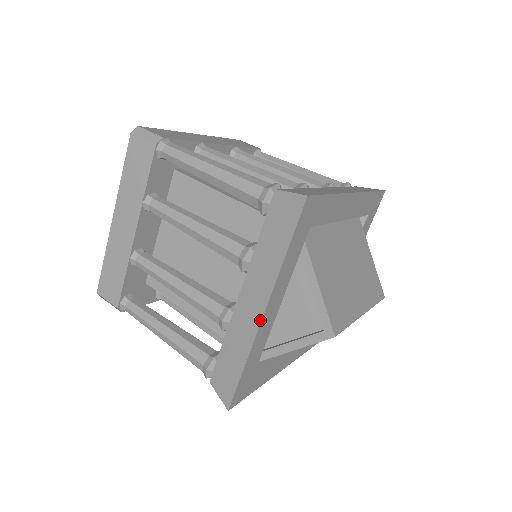
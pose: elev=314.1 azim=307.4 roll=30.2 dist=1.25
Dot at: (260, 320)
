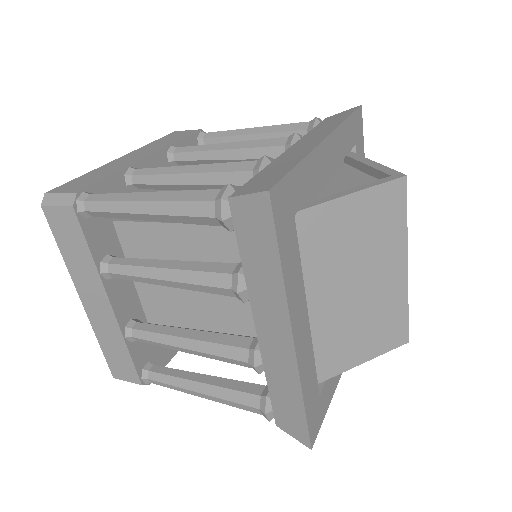
Dot at: (322, 140)
